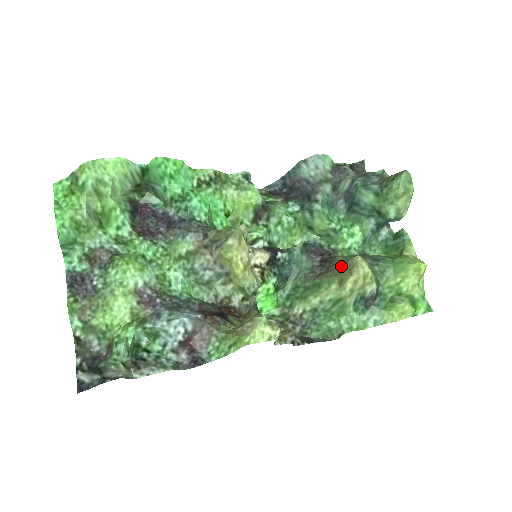
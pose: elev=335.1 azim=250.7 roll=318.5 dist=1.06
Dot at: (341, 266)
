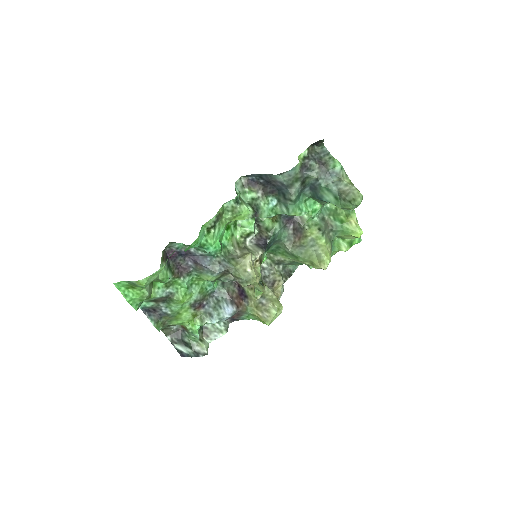
Dot at: (311, 248)
